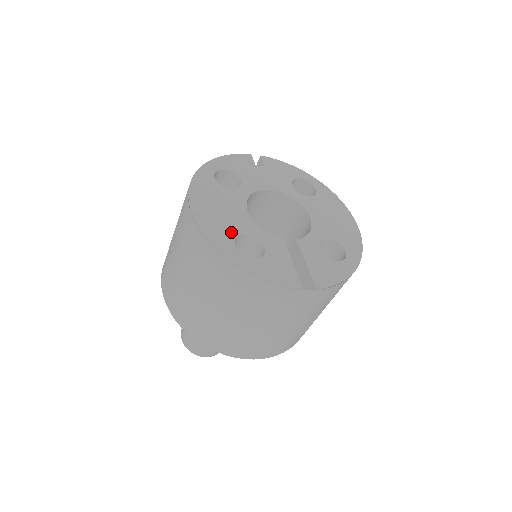
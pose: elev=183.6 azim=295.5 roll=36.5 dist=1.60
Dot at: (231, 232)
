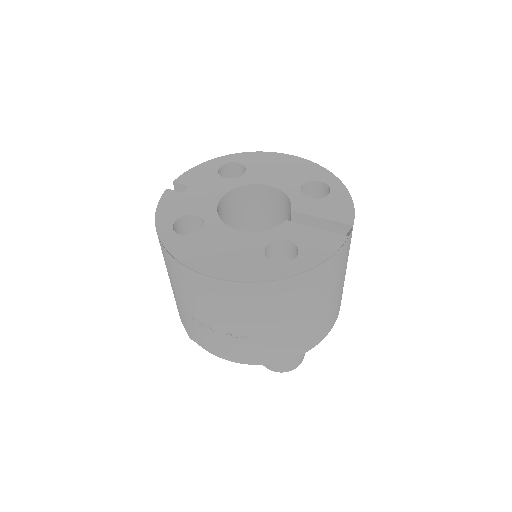
Dot at: (257, 257)
